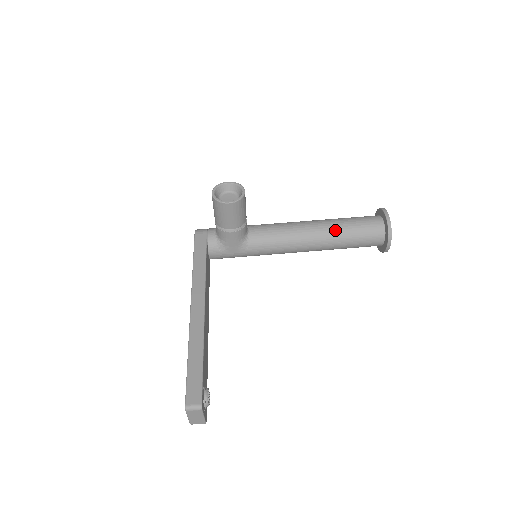
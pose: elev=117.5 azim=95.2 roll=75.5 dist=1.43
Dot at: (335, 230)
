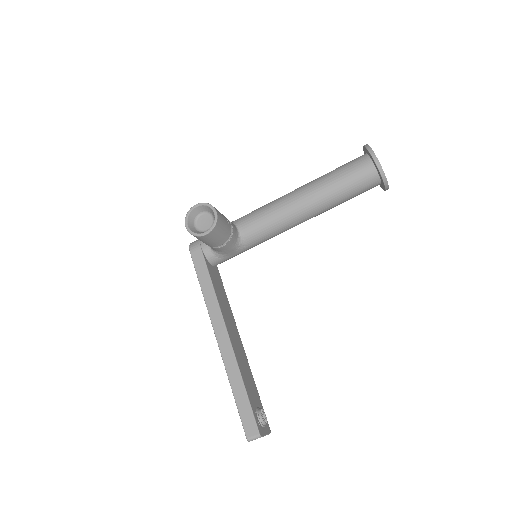
Dot at: (325, 195)
